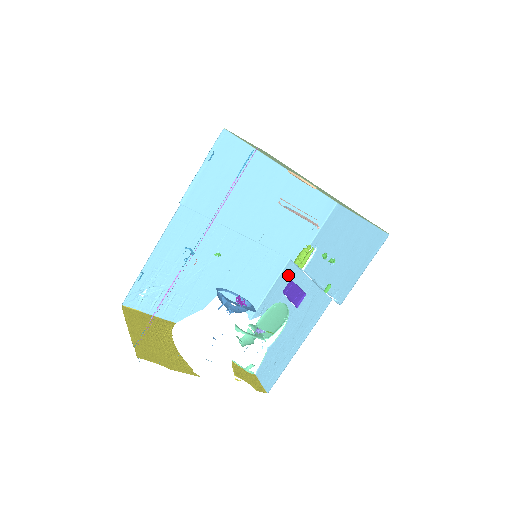
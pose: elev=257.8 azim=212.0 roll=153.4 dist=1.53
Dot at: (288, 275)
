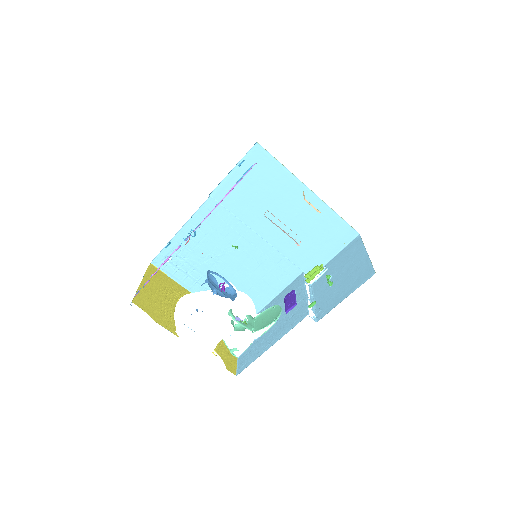
Dot at: (295, 285)
